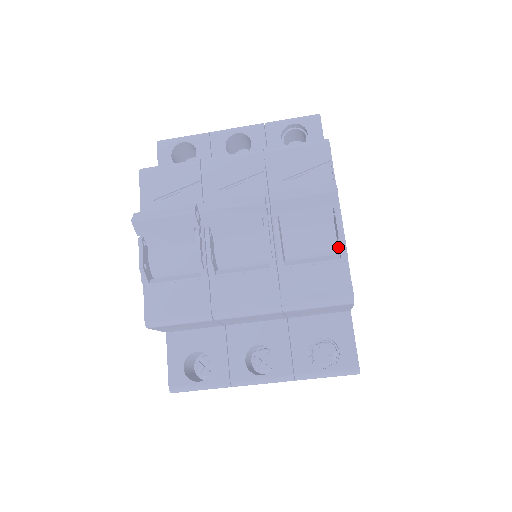
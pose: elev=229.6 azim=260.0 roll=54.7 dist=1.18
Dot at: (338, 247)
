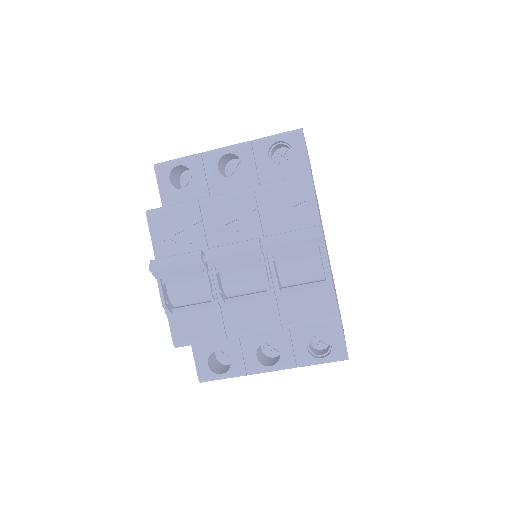
Dot at: occluded
